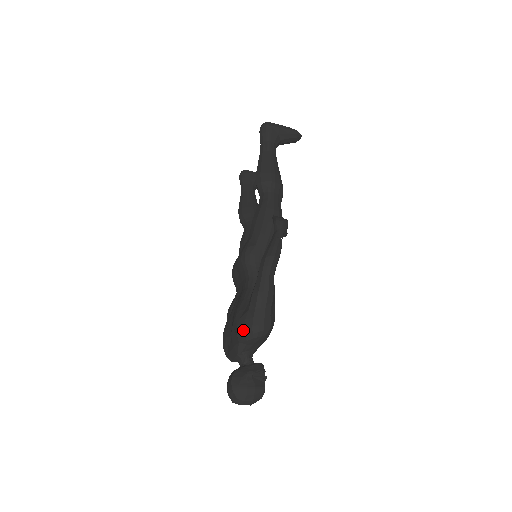
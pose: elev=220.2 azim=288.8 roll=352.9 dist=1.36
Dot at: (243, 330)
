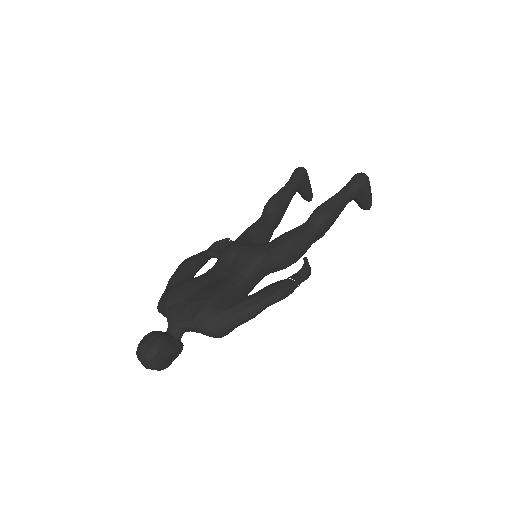
Dot at: (206, 319)
